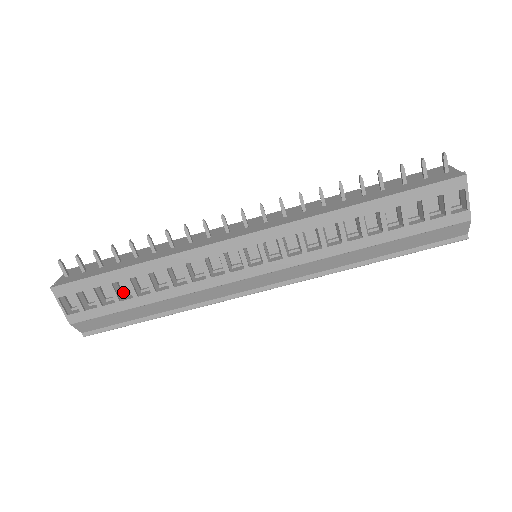
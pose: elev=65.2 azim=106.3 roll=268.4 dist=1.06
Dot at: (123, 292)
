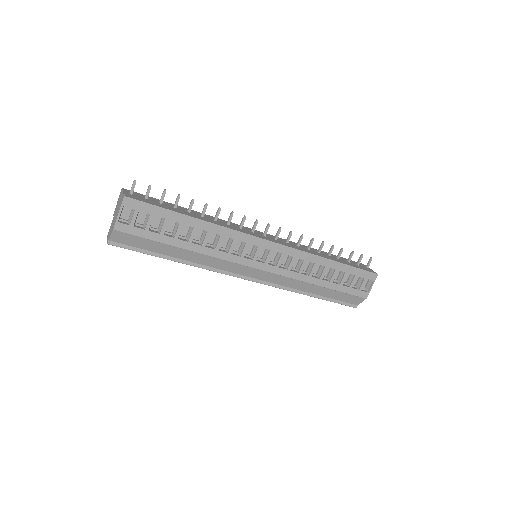
Dot at: (165, 229)
